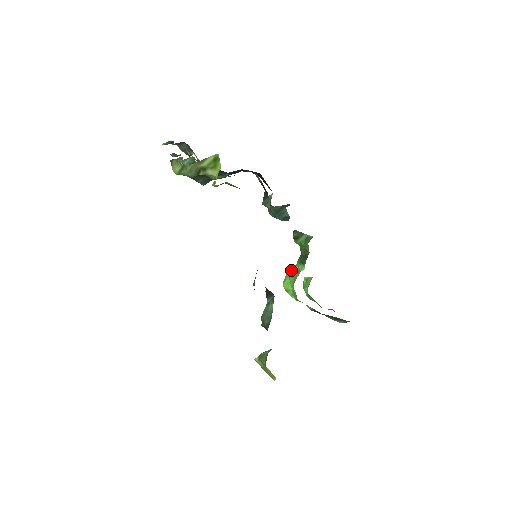
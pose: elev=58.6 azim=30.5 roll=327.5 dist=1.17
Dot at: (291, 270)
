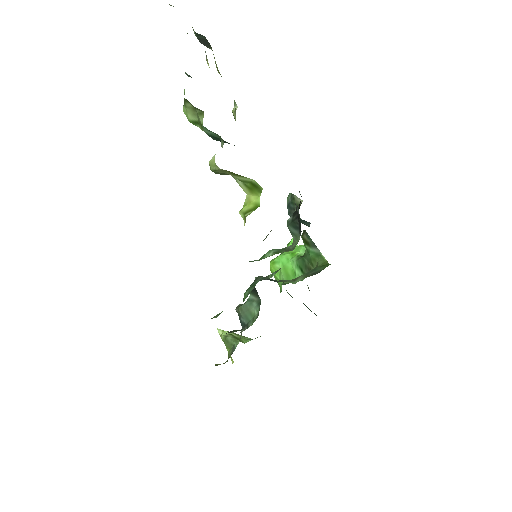
Dot at: (285, 258)
